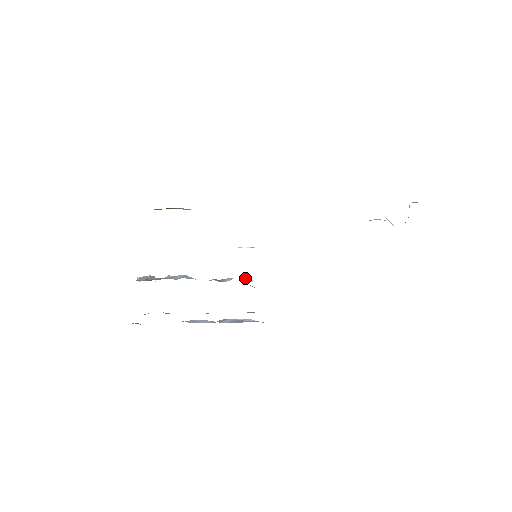
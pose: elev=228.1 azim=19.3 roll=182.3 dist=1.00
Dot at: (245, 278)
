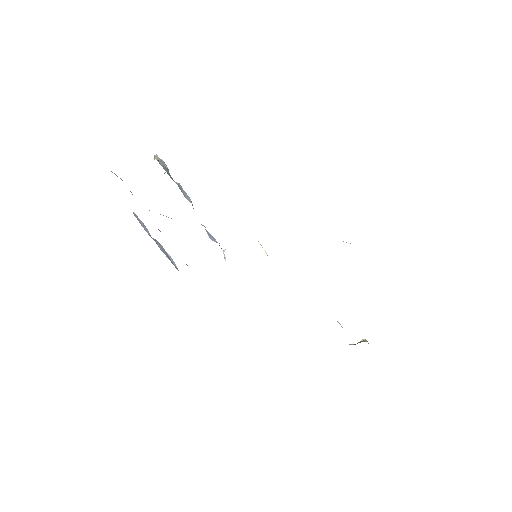
Dot at: (223, 251)
